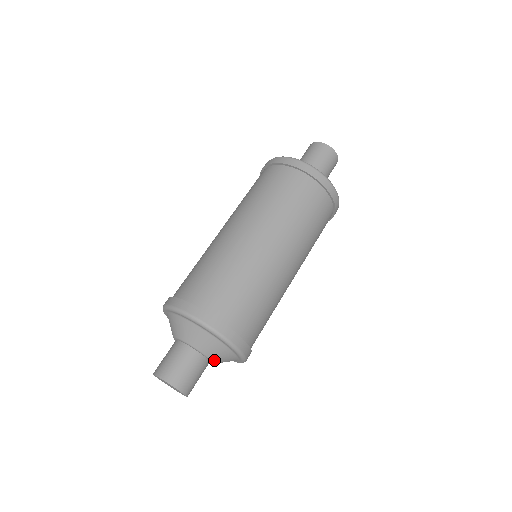
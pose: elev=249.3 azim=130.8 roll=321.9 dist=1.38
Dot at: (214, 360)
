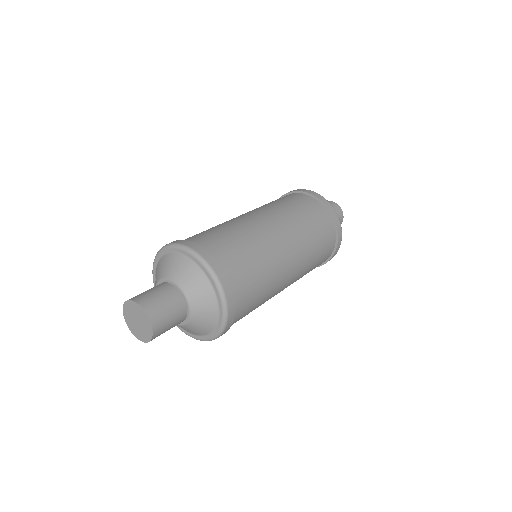
Dot at: (192, 302)
